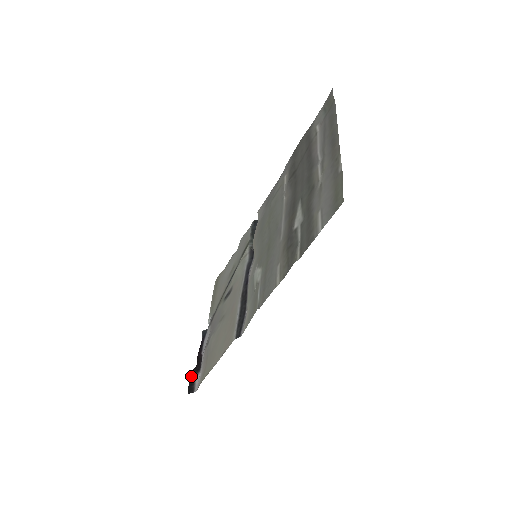
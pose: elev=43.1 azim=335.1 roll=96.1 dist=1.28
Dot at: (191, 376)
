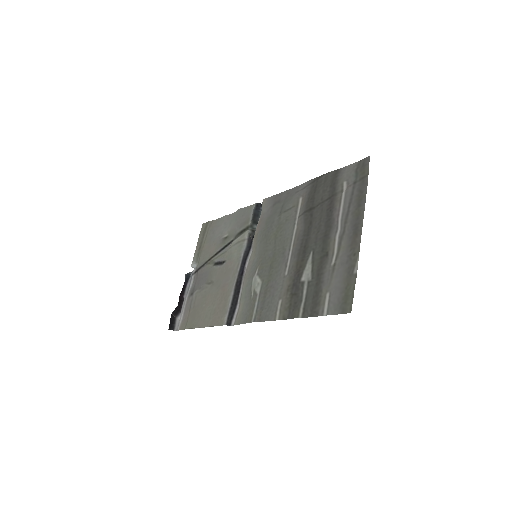
Dot at: (173, 315)
